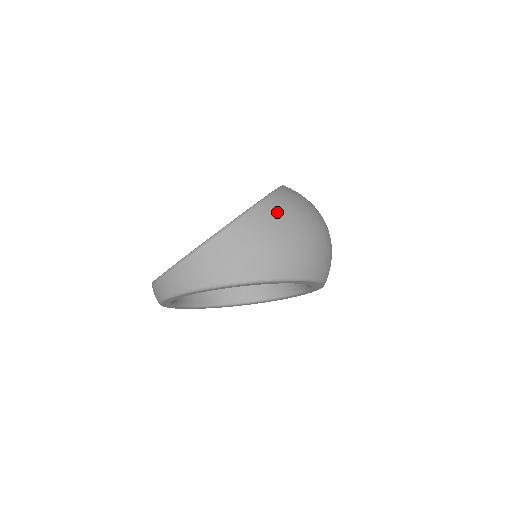
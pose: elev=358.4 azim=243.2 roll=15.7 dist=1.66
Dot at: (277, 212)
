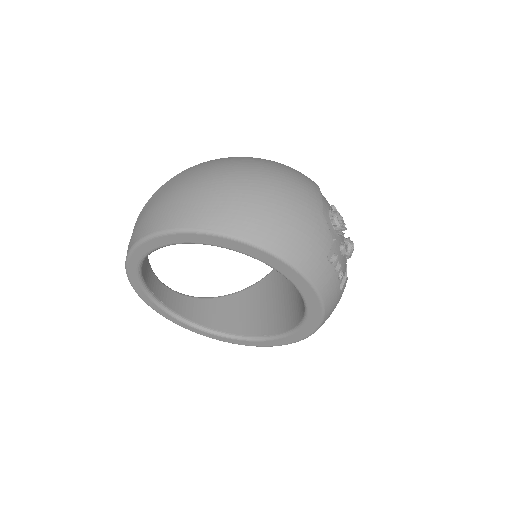
Dot at: (194, 170)
